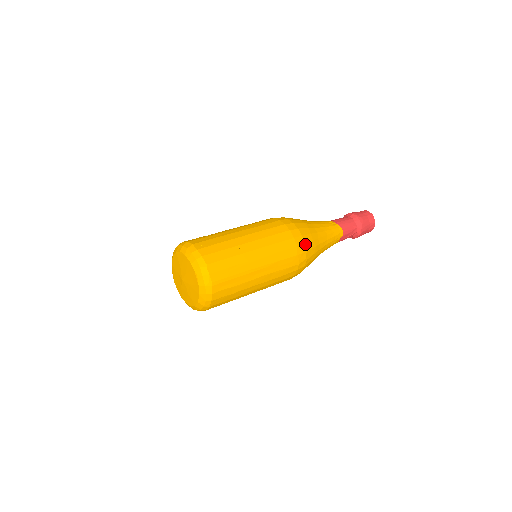
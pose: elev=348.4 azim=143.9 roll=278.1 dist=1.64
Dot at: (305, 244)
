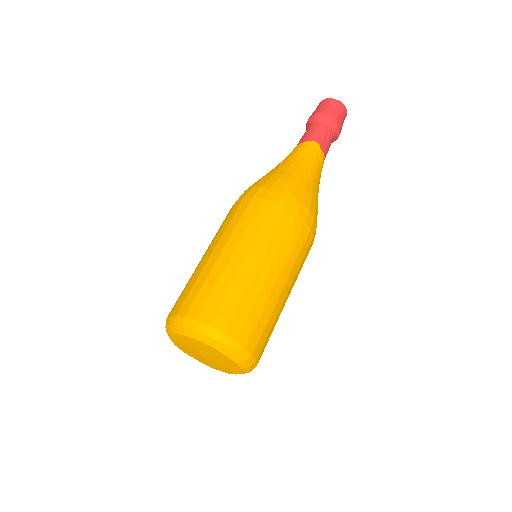
Dot at: (282, 191)
